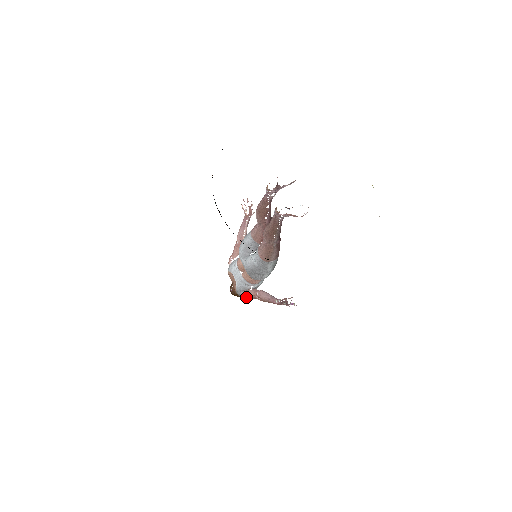
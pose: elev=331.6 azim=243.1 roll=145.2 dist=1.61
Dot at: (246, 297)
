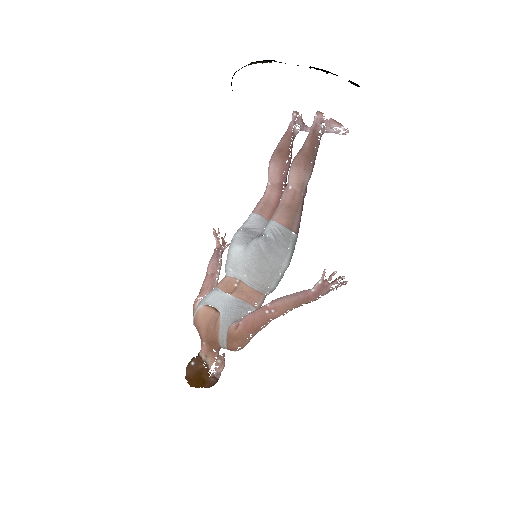
Dot at: (242, 327)
